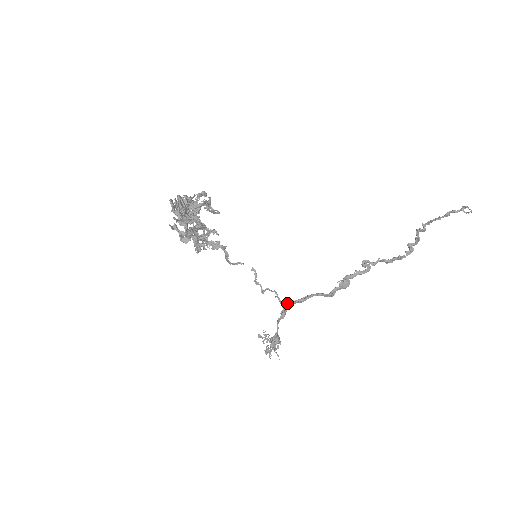
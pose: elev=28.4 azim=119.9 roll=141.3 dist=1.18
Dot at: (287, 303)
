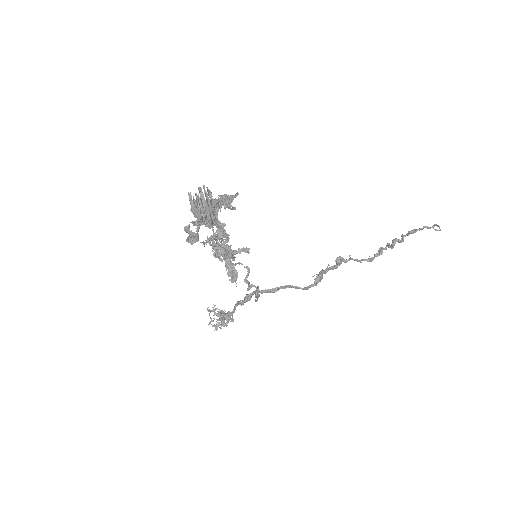
Dot at: occluded
